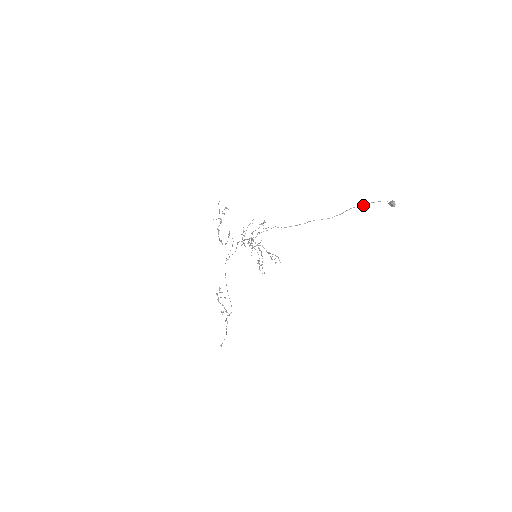
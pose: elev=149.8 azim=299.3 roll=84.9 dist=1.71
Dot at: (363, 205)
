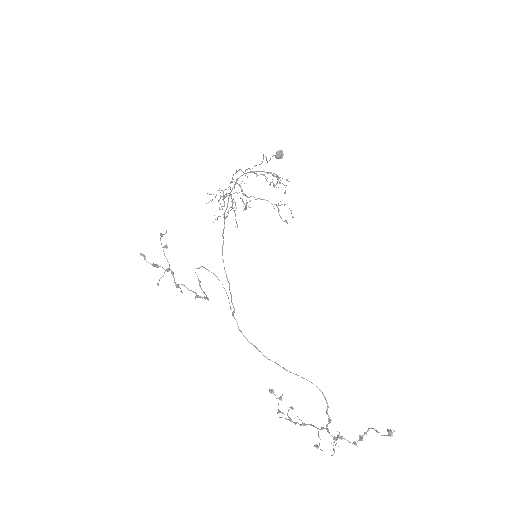
Dot at: (266, 159)
